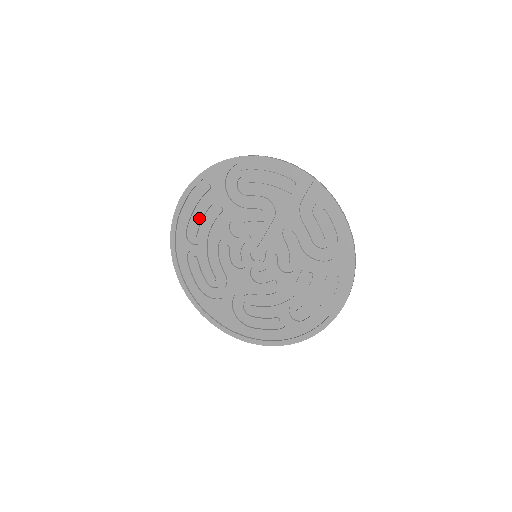
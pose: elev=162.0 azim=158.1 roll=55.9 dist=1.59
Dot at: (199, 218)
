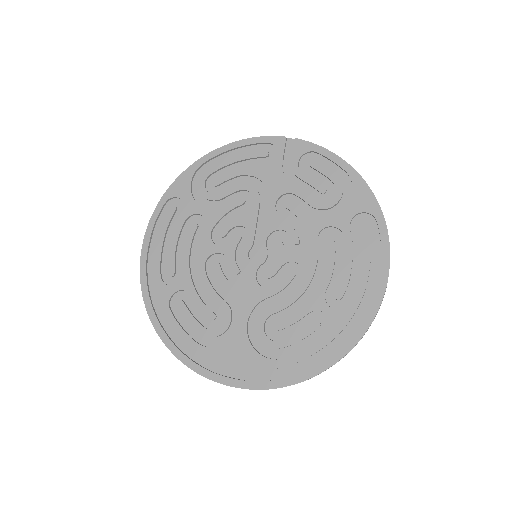
Dot at: (172, 249)
